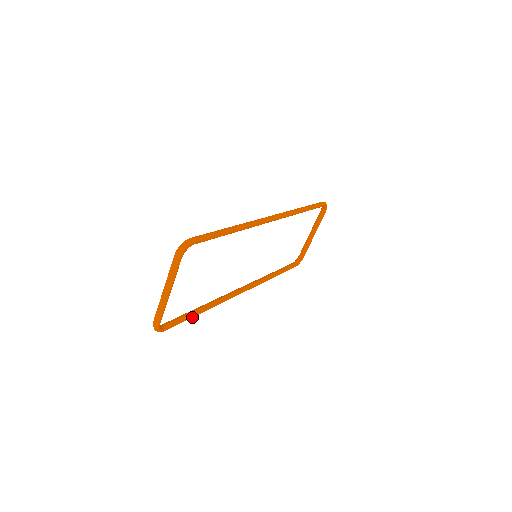
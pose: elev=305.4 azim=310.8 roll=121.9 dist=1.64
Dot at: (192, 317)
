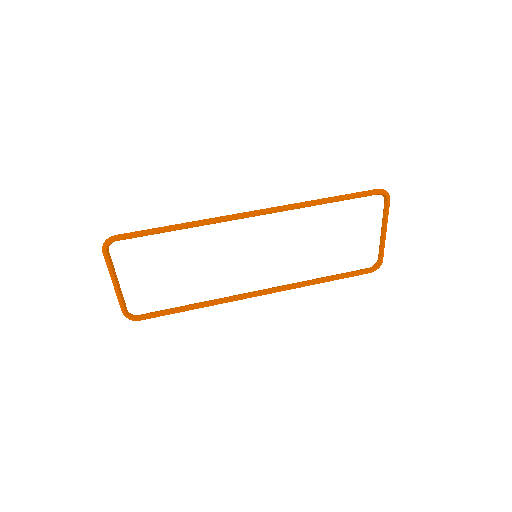
Dot at: (177, 312)
